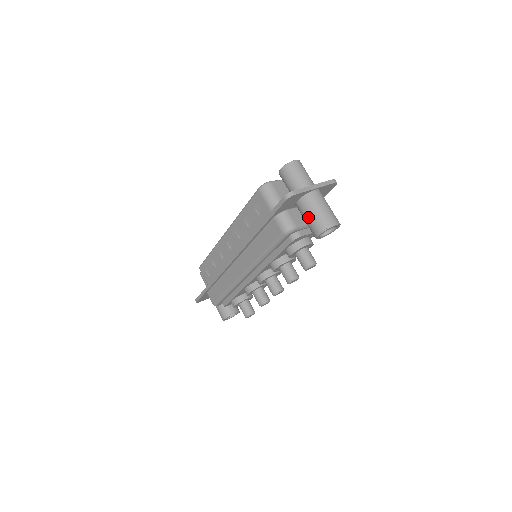
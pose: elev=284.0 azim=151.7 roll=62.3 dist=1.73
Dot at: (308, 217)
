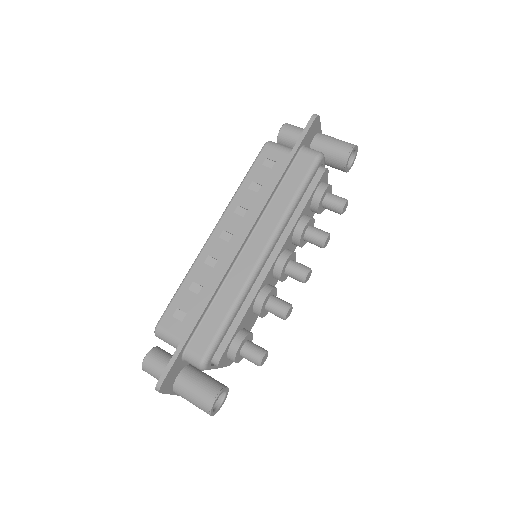
Dot at: (332, 143)
